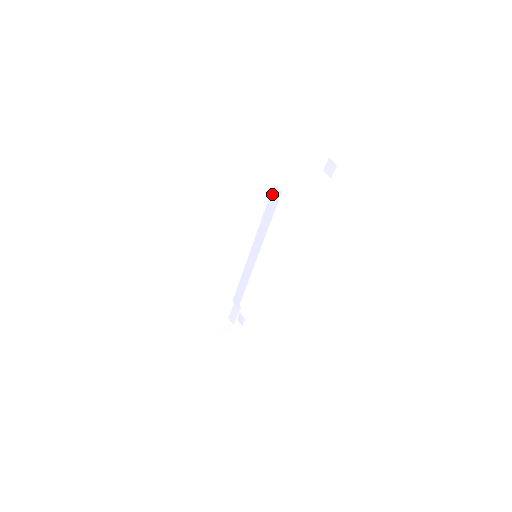
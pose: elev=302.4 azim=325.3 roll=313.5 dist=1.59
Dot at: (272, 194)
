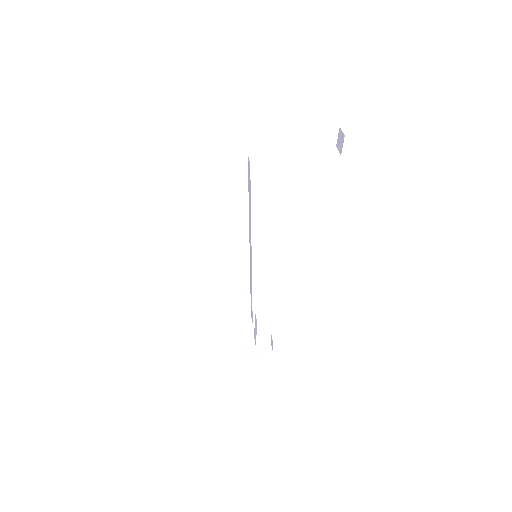
Dot at: (248, 168)
